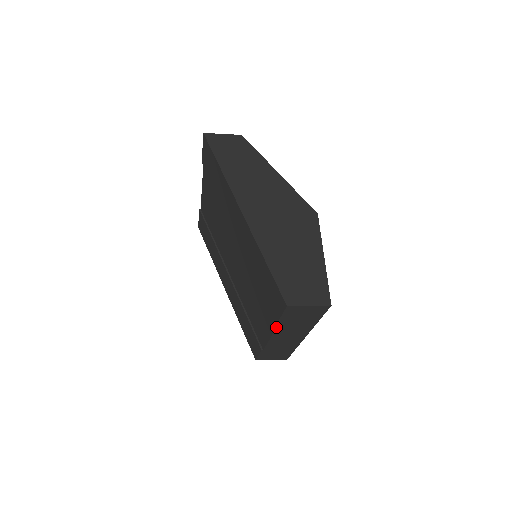
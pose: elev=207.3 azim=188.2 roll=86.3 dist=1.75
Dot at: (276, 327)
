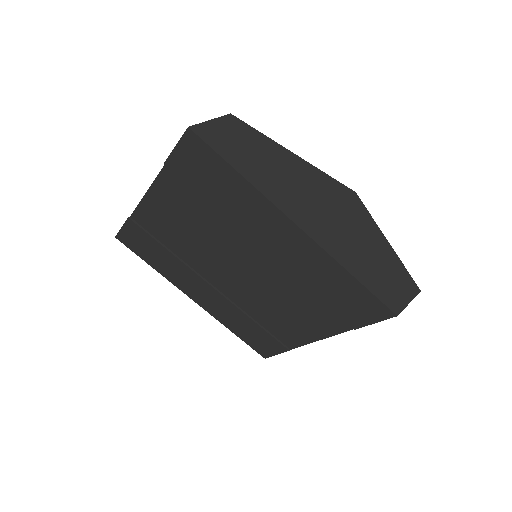
Dot at: occluded
